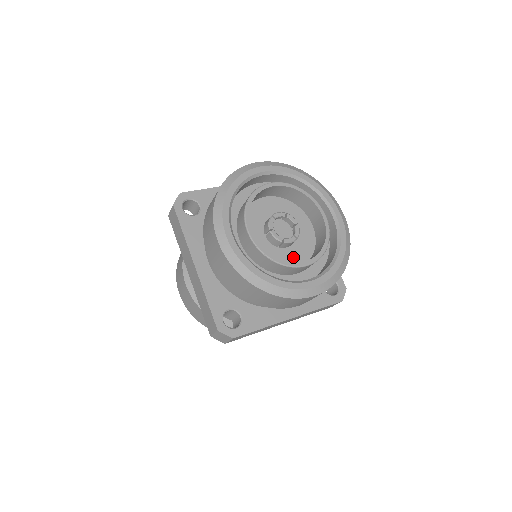
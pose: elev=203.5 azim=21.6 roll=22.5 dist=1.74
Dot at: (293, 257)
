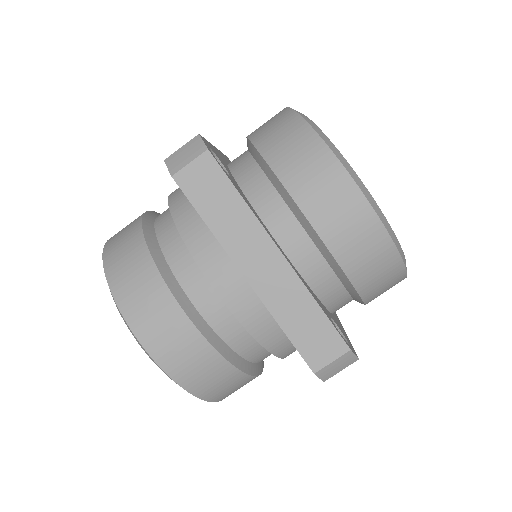
Dot at: occluded
